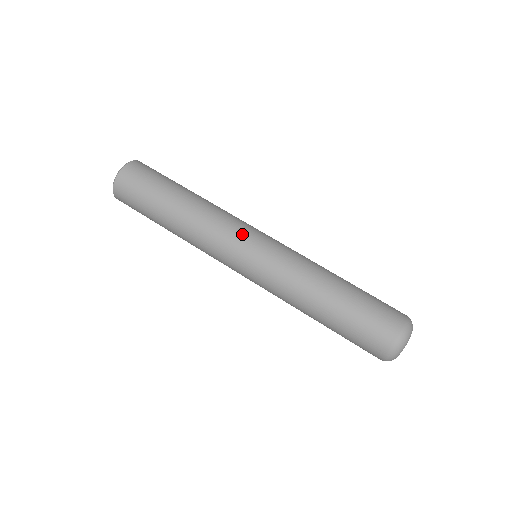
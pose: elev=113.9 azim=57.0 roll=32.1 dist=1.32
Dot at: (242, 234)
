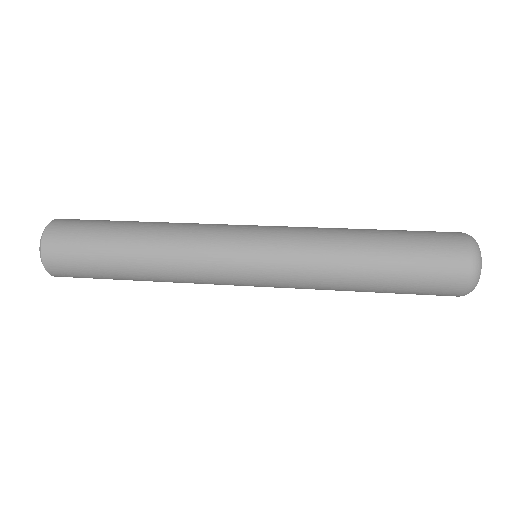
Dot at: occluded
